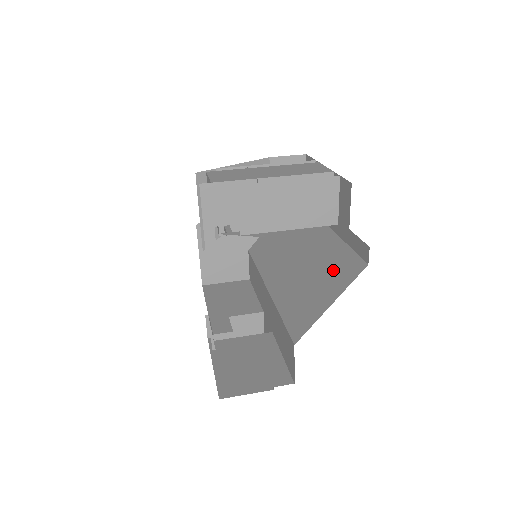
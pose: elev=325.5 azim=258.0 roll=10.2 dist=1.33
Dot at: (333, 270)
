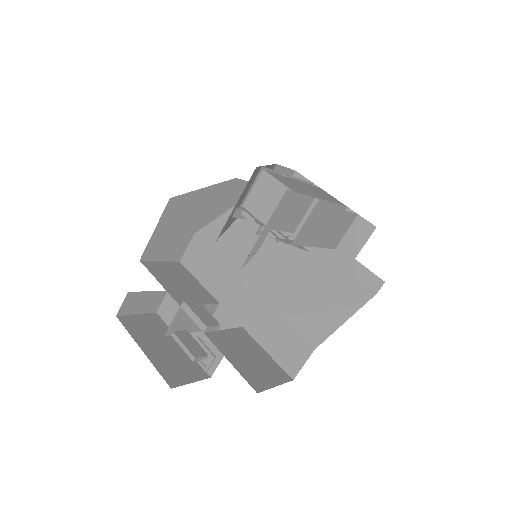
Dot at: (338, 289)
